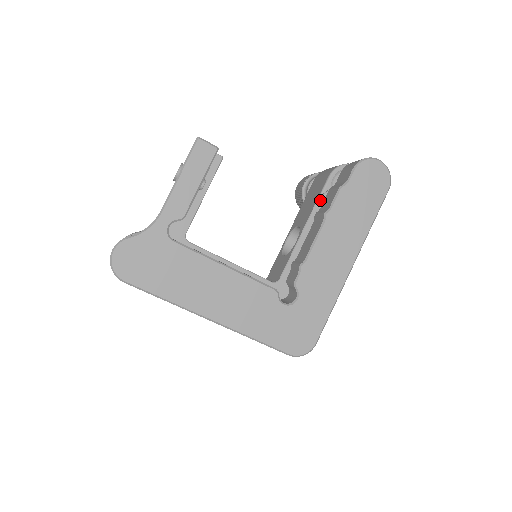
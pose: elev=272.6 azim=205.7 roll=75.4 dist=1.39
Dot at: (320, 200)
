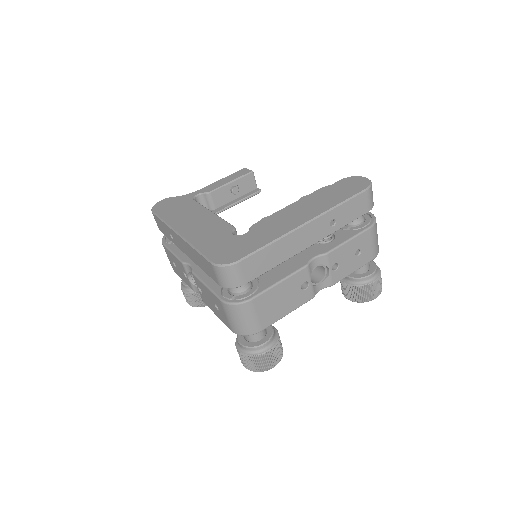
Dot at: occluded
